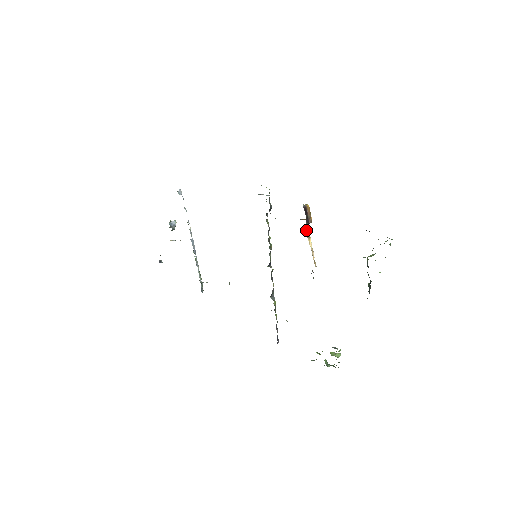
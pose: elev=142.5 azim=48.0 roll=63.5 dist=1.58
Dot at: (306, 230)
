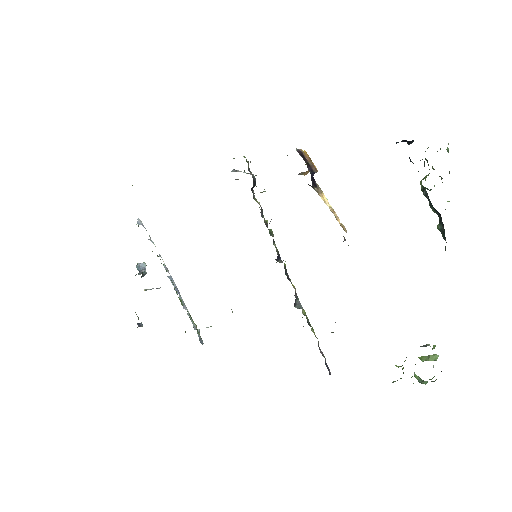
Dot at: (312, 183)
